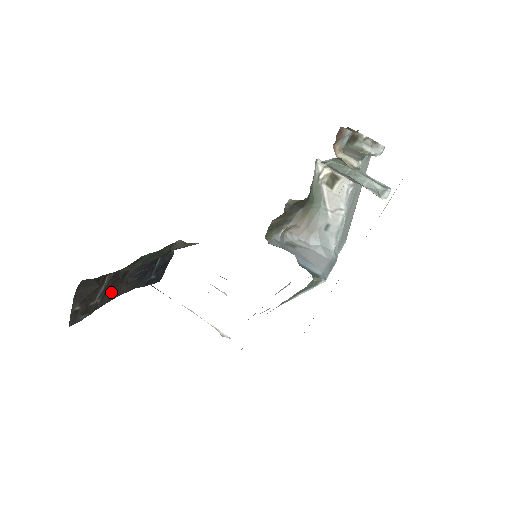
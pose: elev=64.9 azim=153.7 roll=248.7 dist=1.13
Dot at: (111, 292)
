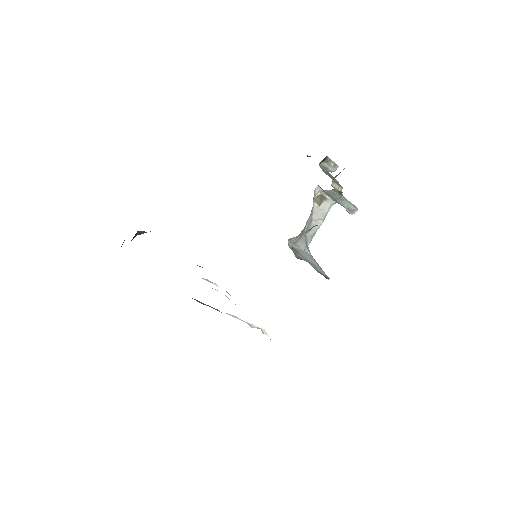
Dot at: occluded
